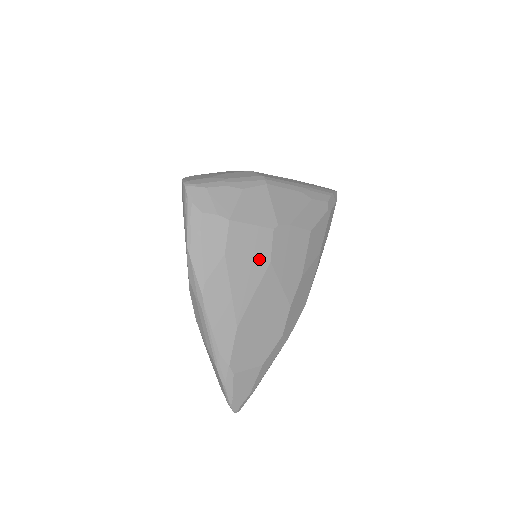
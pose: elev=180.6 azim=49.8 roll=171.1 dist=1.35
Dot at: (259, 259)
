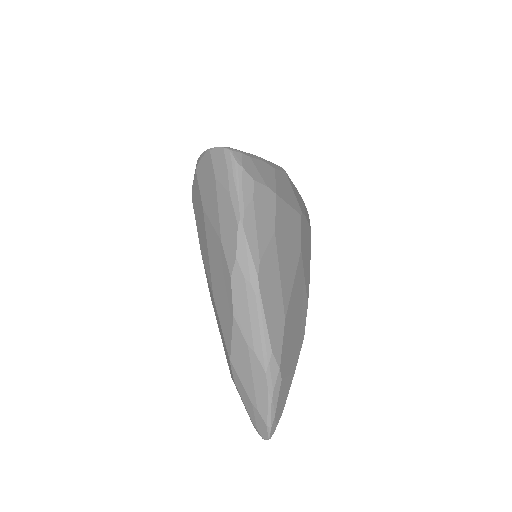
Dot at: (295, 244)
